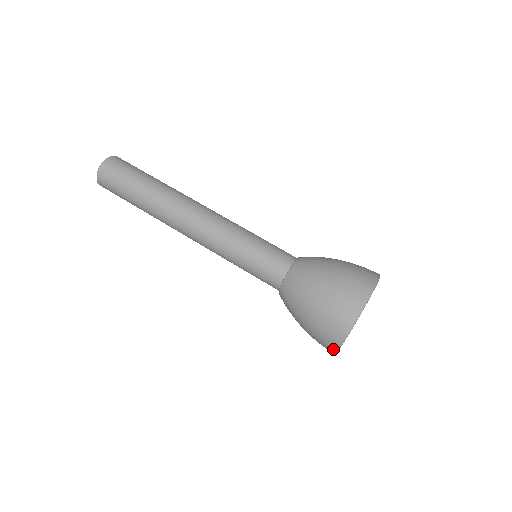
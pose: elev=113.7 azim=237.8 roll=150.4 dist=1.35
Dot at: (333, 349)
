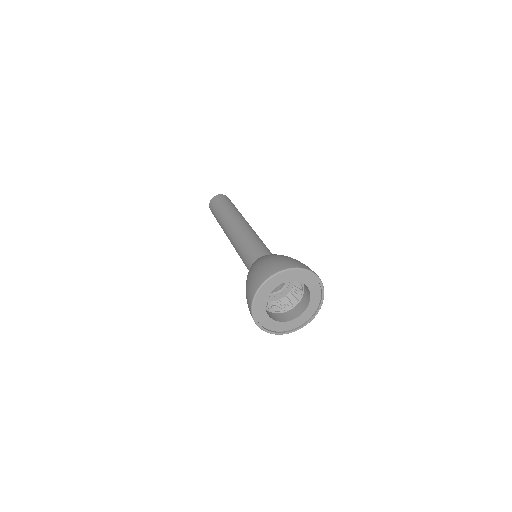
Dot at: (262, 329)
